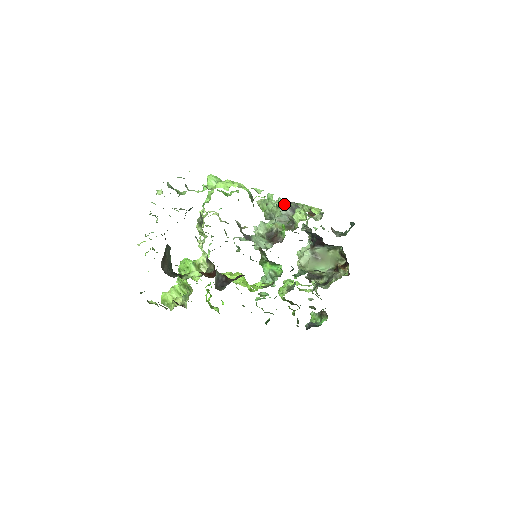
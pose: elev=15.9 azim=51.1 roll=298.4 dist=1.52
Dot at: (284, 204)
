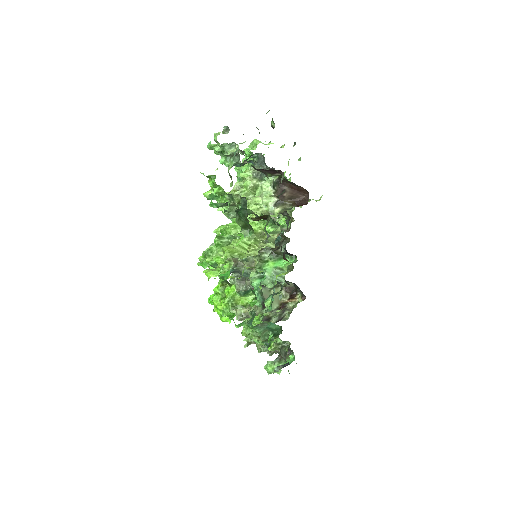
Dot at: occluded
